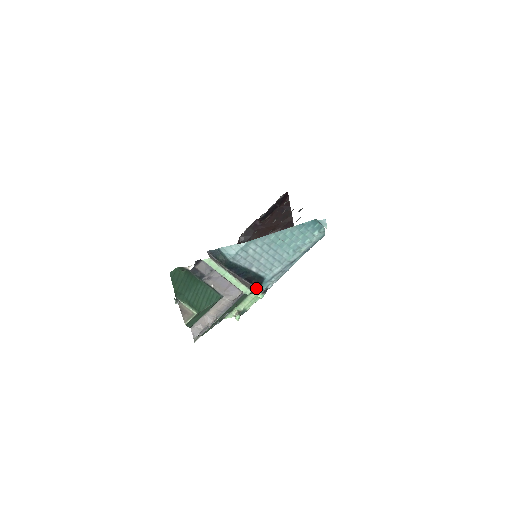
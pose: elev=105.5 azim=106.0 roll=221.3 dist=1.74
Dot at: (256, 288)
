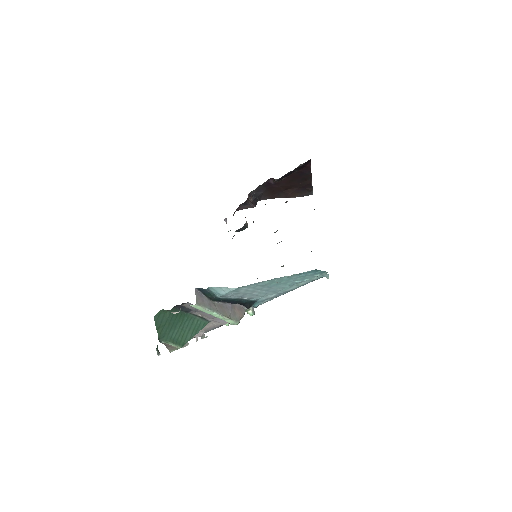
Dot at: (247, 309)
